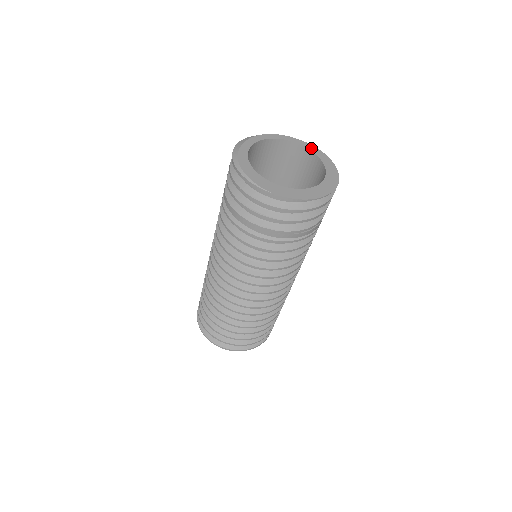
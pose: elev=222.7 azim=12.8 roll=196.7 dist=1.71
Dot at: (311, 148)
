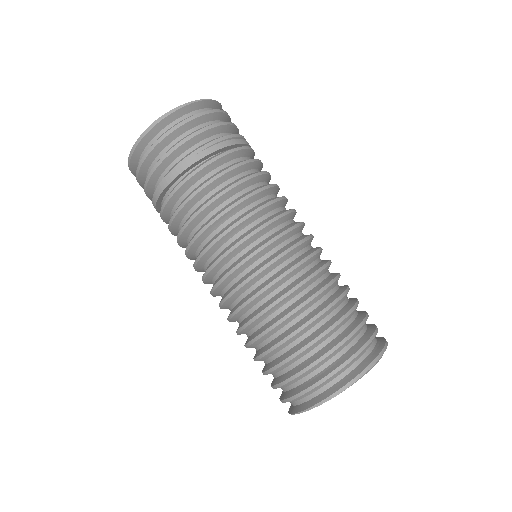
Dot at: occluded
